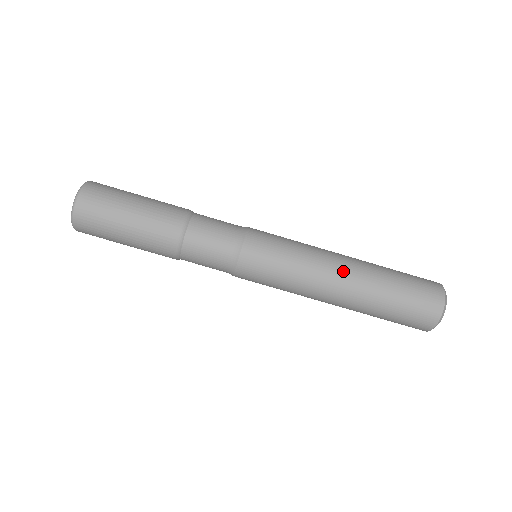
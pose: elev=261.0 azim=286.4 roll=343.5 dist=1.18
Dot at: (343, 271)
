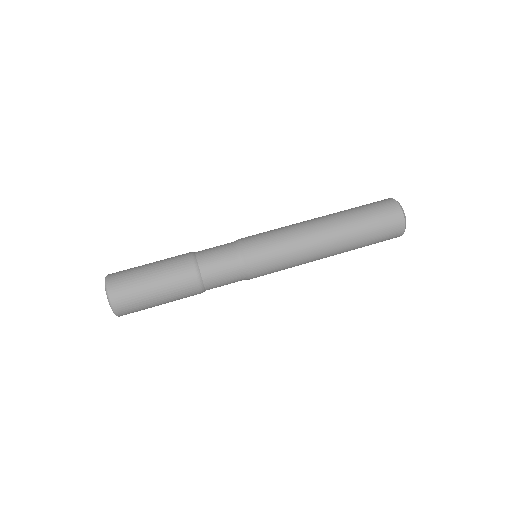
Dot at: (314, 219)
